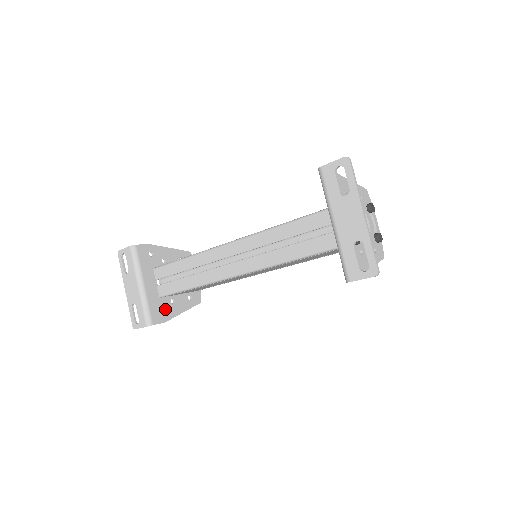
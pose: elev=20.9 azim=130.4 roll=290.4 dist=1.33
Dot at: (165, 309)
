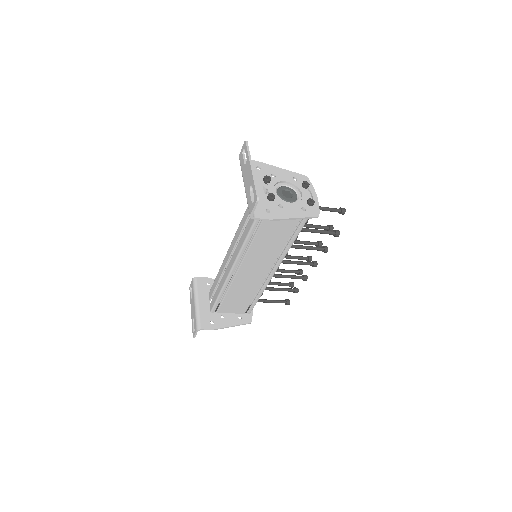
Dot at: (214, 321)
